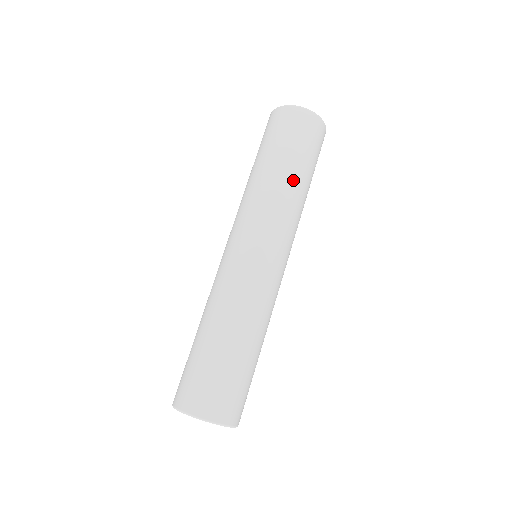
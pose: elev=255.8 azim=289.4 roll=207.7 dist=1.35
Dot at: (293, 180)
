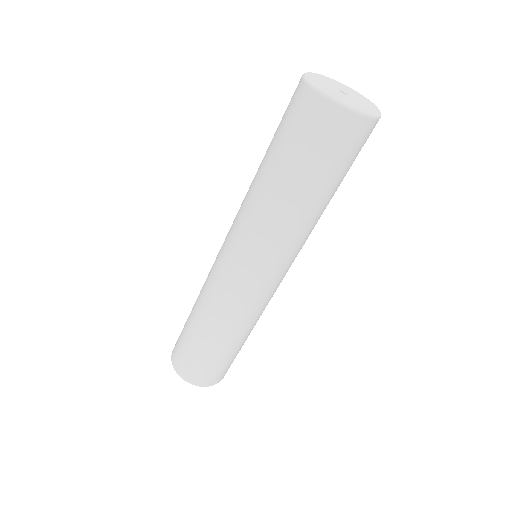
Dot at: (312, 209)
